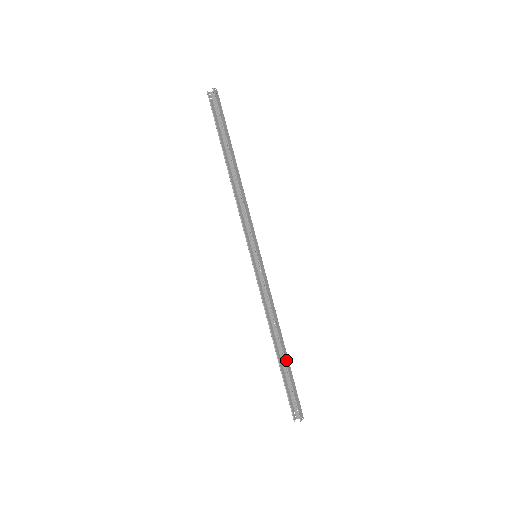
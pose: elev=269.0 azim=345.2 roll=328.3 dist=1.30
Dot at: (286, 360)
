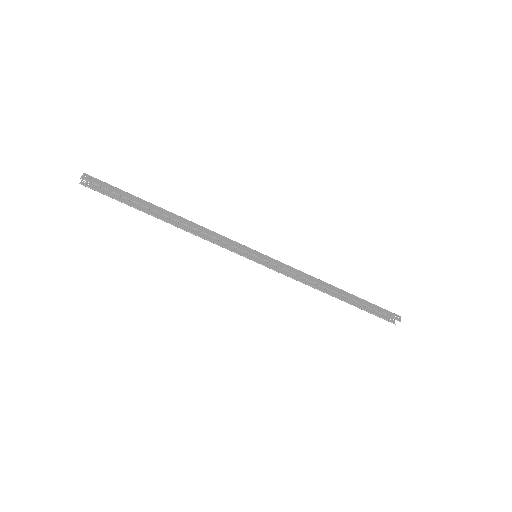
Dot at: (351, 298)
